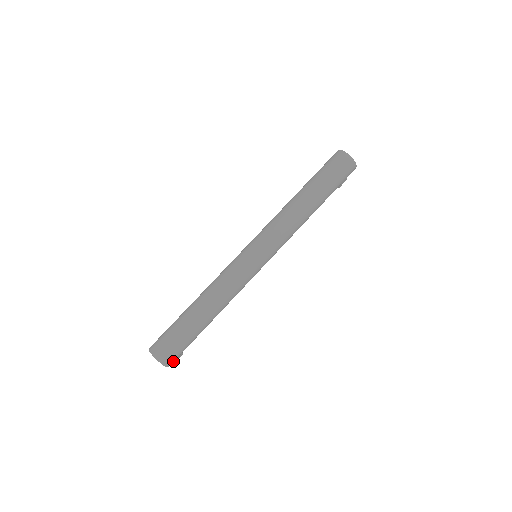
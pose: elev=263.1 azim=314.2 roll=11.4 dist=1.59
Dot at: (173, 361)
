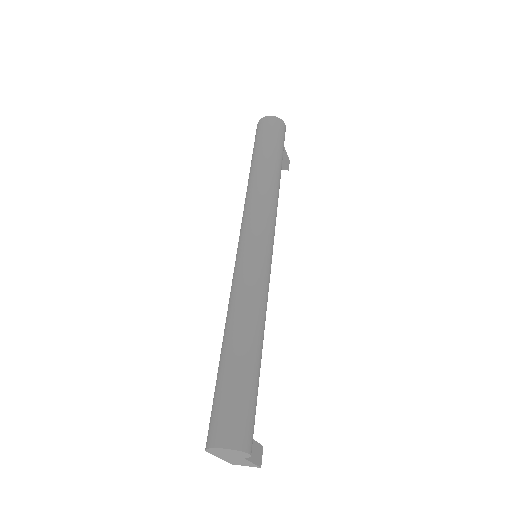
Dot at: (250, 440)
